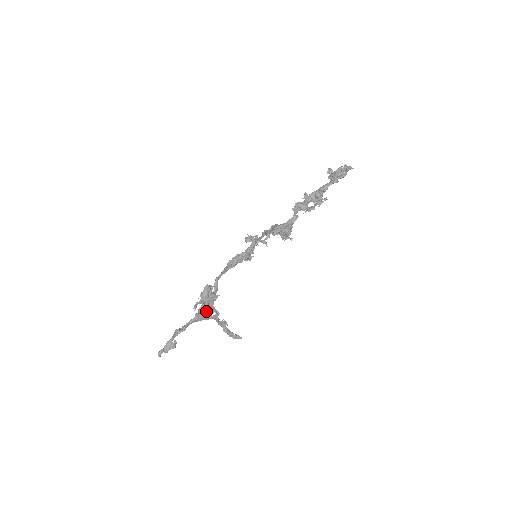
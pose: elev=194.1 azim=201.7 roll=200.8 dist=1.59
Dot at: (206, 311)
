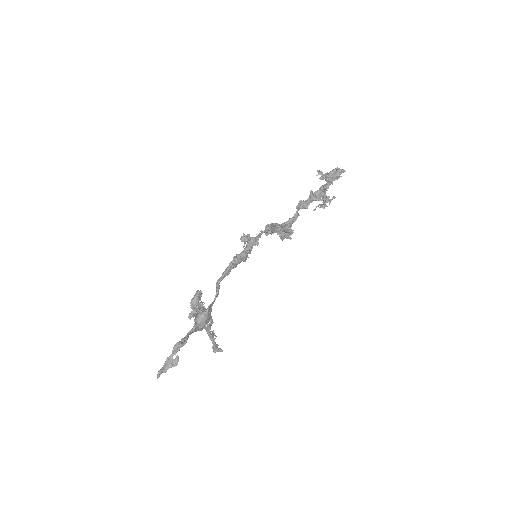
Dot at: (206, 319)
